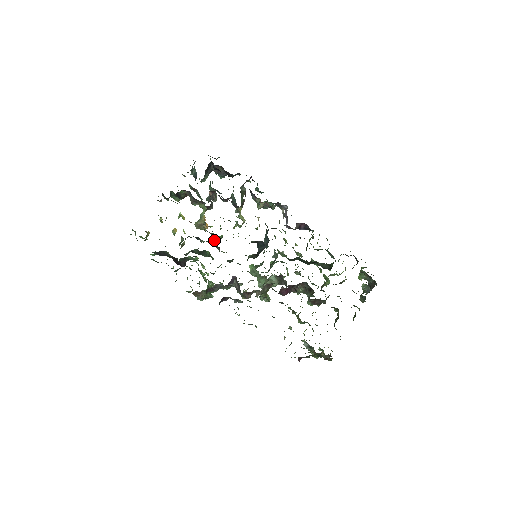
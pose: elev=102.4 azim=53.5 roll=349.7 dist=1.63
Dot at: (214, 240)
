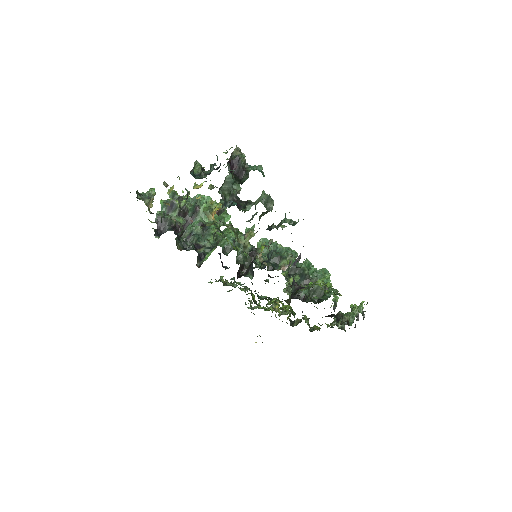
Dot at: occluded
